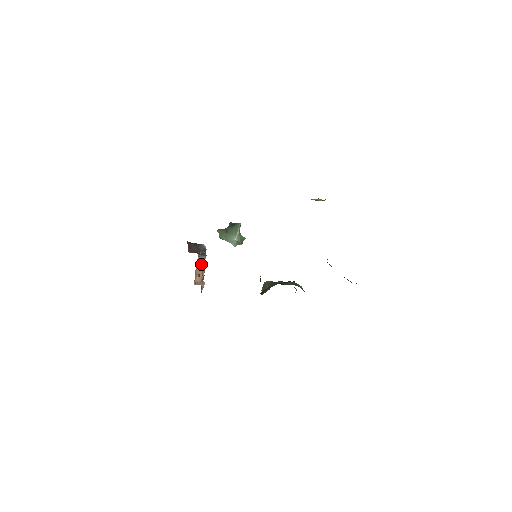
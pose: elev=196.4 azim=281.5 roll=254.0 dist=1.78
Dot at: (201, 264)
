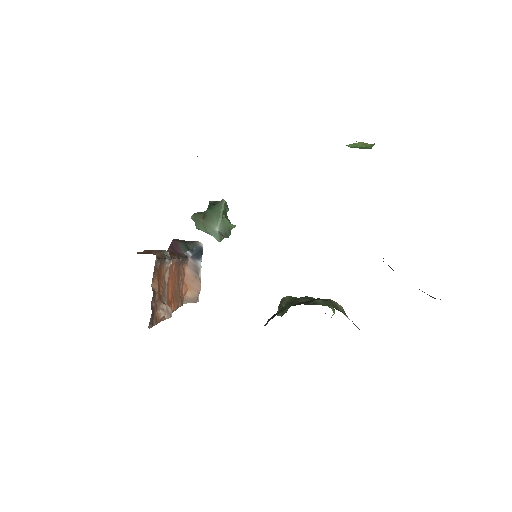
Dot at: (195, 271)
